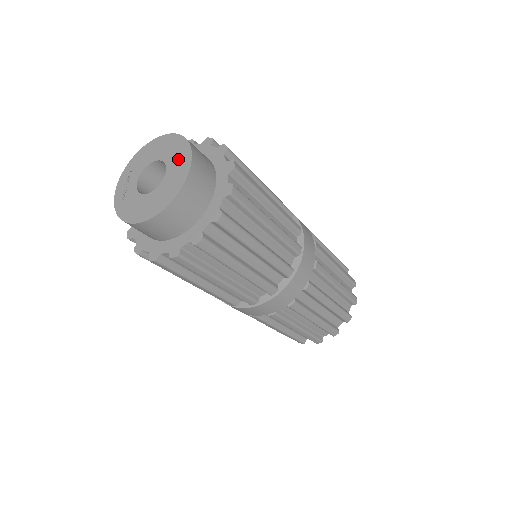
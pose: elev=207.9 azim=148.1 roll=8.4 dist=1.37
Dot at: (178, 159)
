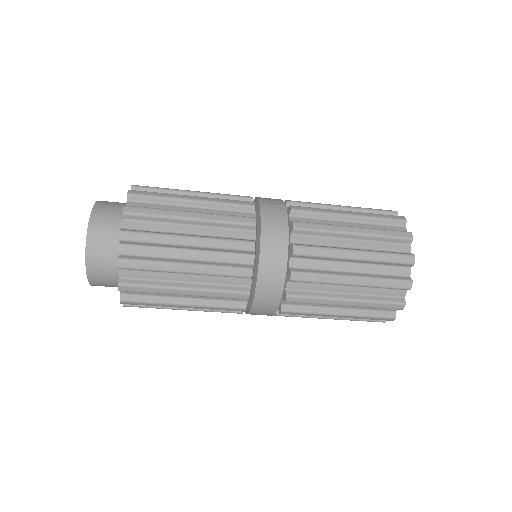
Dot at: occluded
